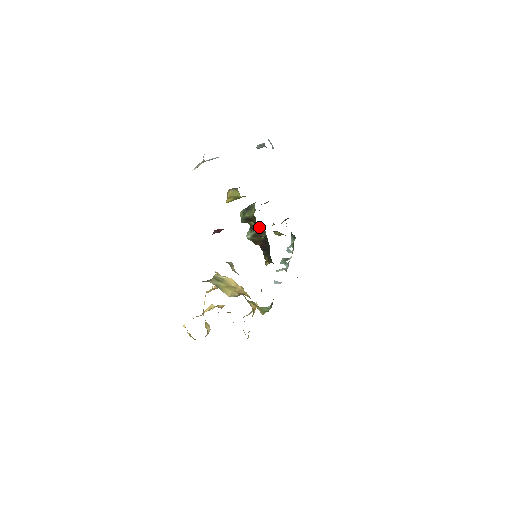
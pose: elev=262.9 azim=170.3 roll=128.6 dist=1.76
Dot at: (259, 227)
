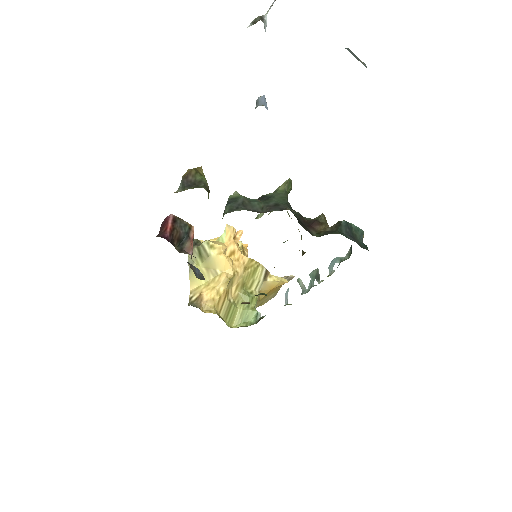
Dot at: occluded
